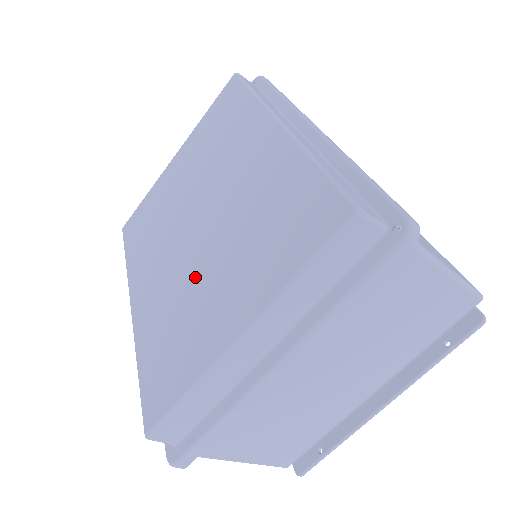
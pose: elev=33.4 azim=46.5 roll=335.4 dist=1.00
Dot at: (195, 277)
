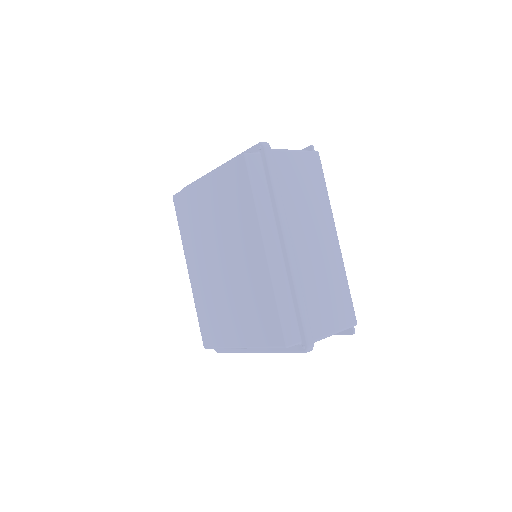
Dot at: (222, 297)
